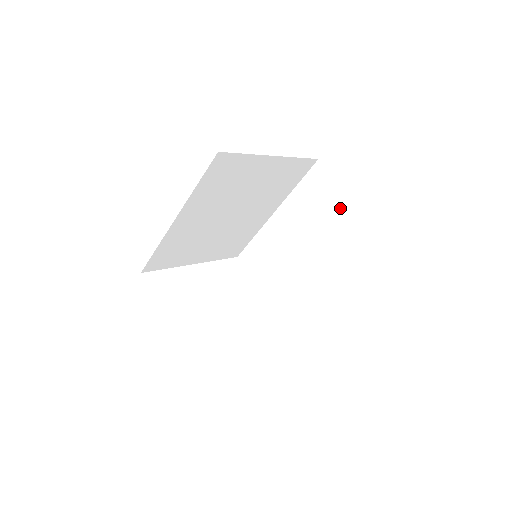
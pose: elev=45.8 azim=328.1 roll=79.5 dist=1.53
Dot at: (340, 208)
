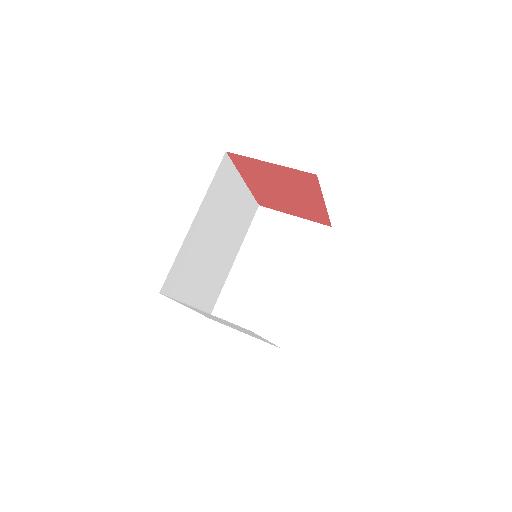
Dot at: (292, 226)
